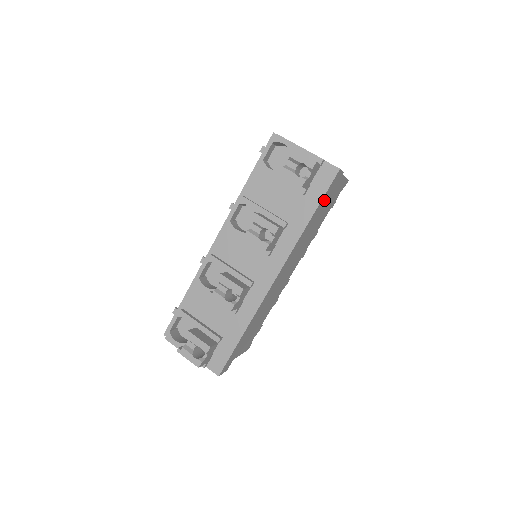
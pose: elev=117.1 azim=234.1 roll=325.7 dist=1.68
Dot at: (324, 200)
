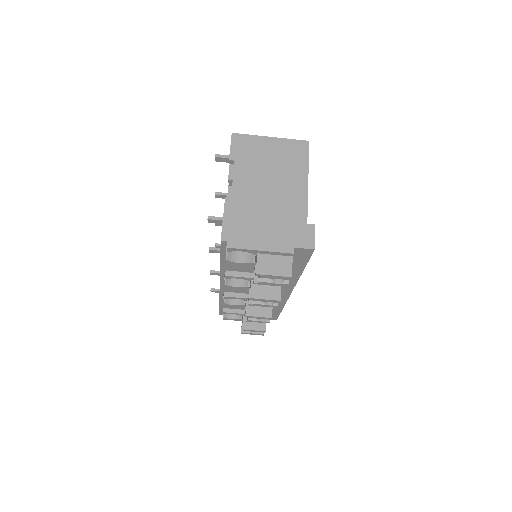
Dot at: occluded
